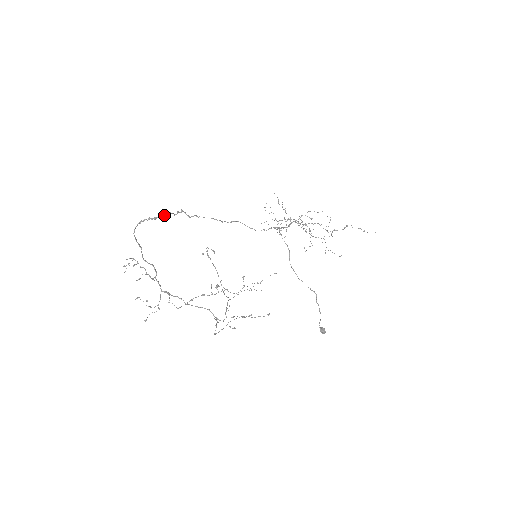
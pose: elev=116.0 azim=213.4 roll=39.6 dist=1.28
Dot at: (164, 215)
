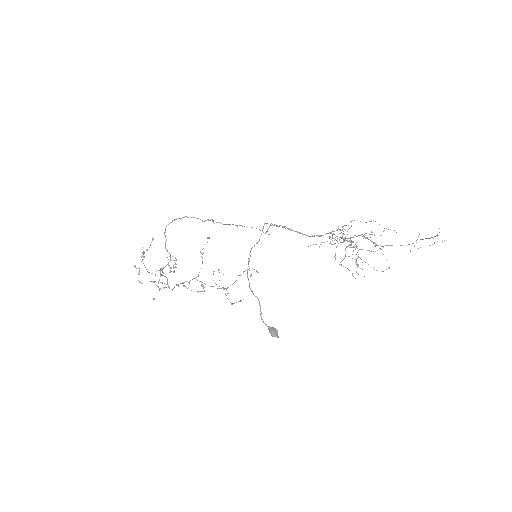
Dot at: (188, 217)
